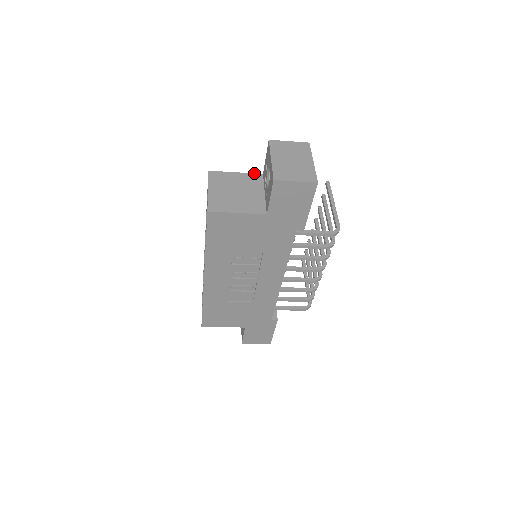
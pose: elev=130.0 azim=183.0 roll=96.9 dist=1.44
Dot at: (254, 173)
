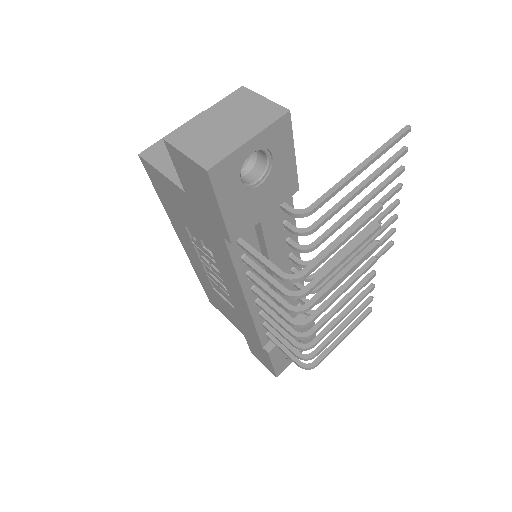
Dot at: occluded
